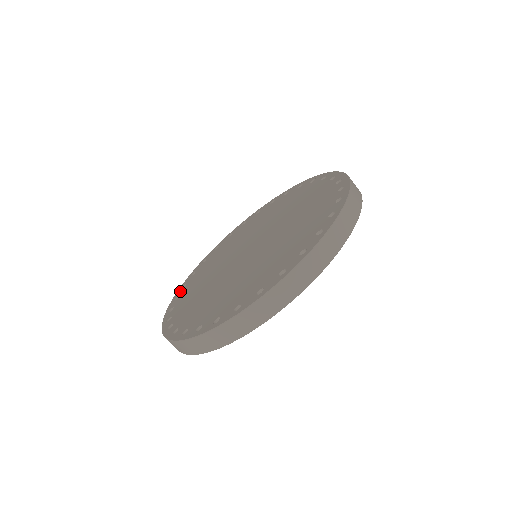
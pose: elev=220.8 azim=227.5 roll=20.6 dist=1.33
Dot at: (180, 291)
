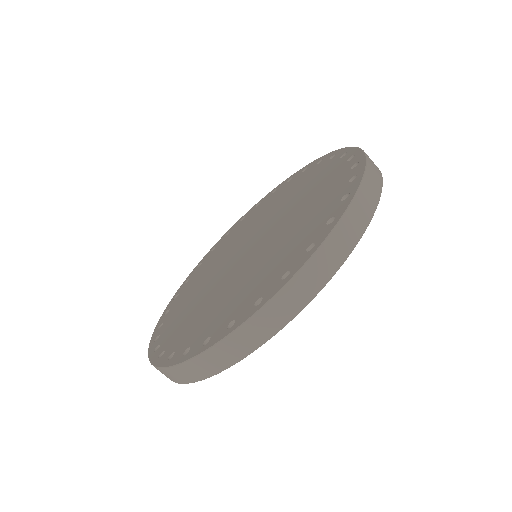
Dot at: (171, 303)
